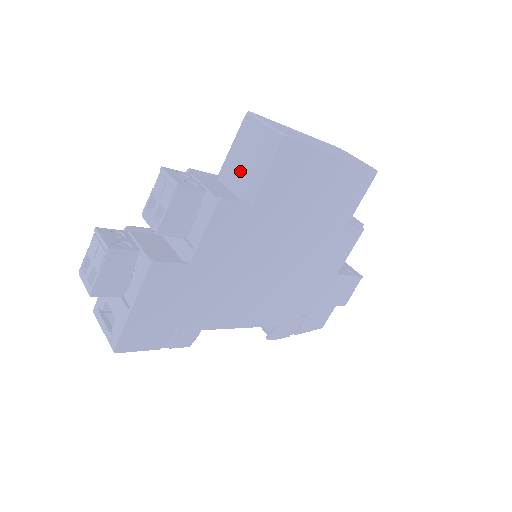
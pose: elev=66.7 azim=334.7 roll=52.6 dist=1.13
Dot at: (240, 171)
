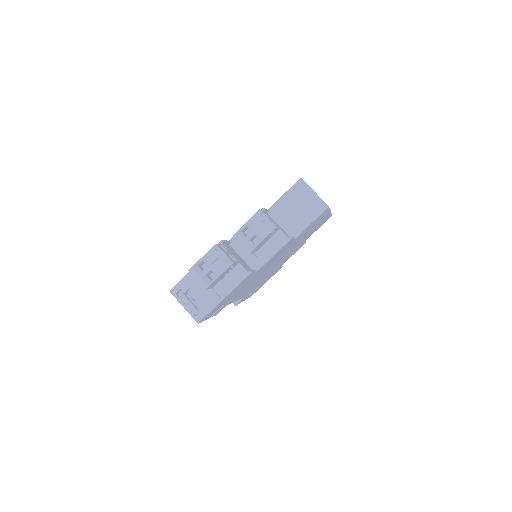
Dot at: (289, 215)
